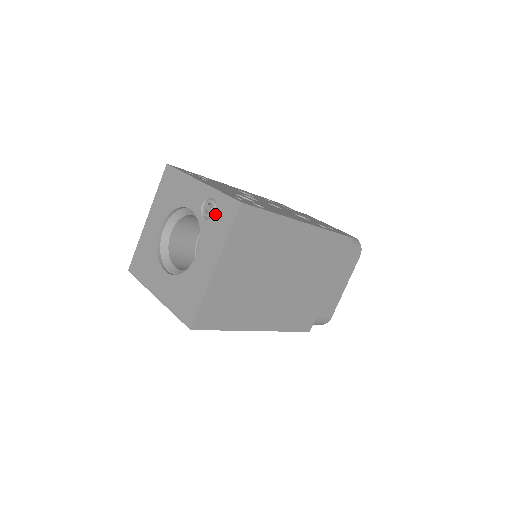
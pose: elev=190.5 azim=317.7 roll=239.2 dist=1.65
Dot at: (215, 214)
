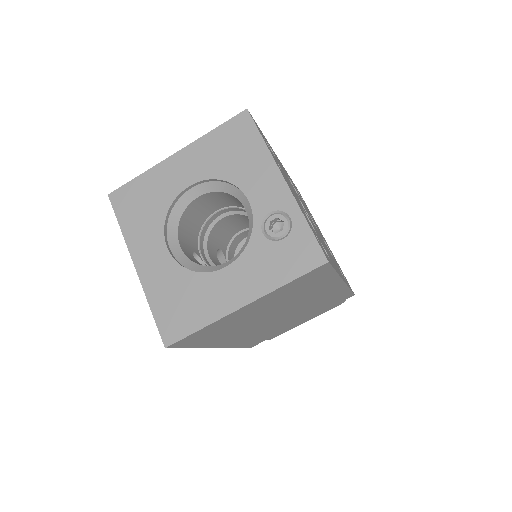
Dot at: (283, 242)
